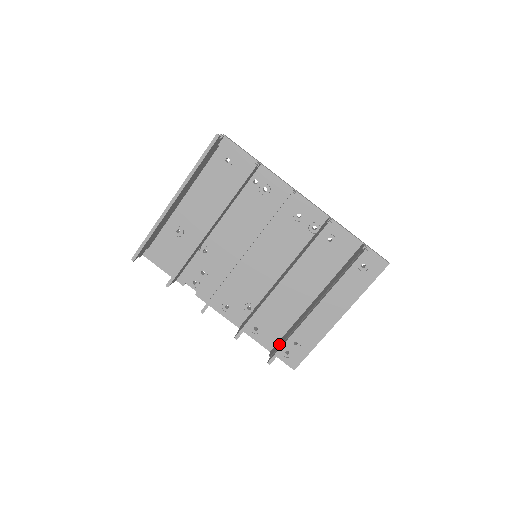
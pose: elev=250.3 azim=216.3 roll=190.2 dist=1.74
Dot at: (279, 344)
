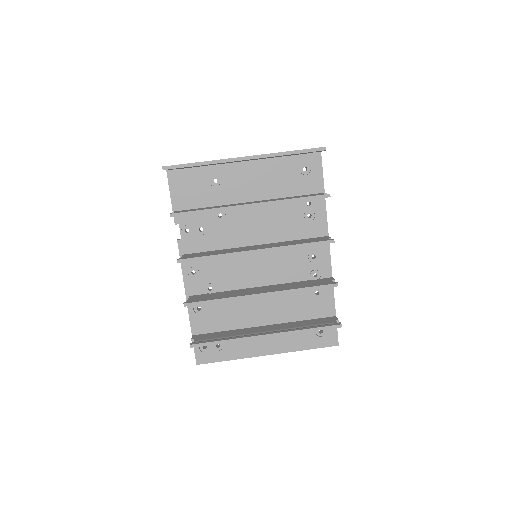
Dot at: (209, 337)
